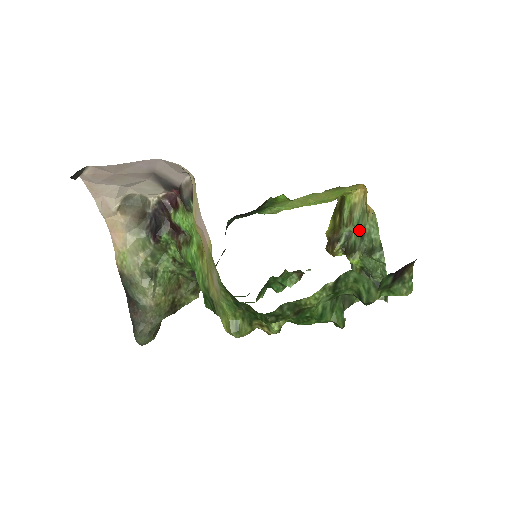
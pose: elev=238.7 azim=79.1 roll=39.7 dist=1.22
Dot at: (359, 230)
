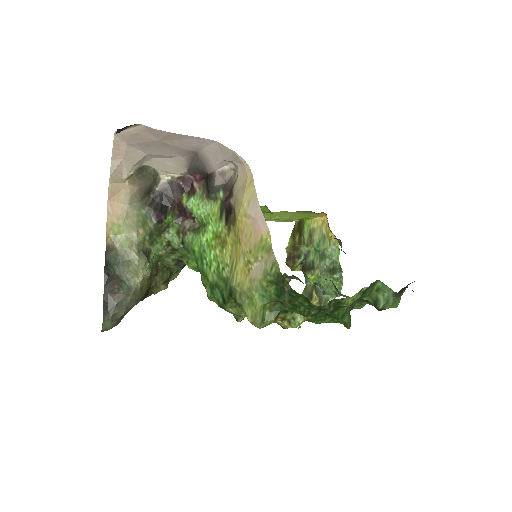
Dot at: (319, 251)
